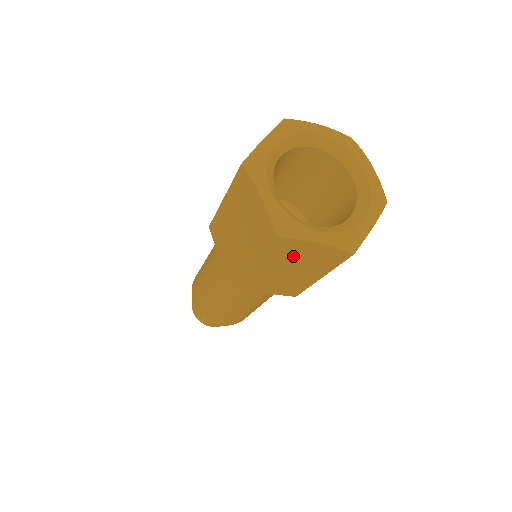
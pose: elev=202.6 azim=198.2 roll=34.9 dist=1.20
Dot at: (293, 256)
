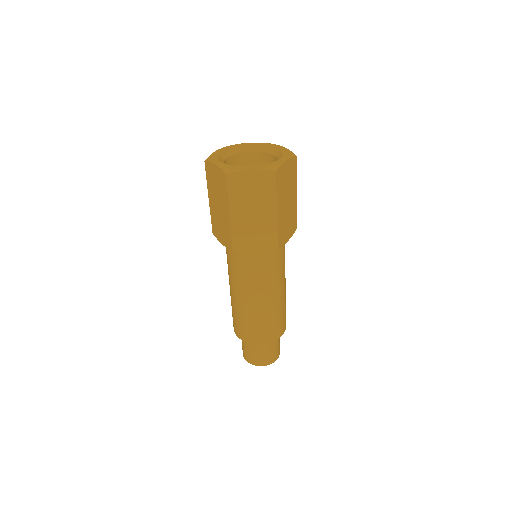
Dot at: (246, 192)
